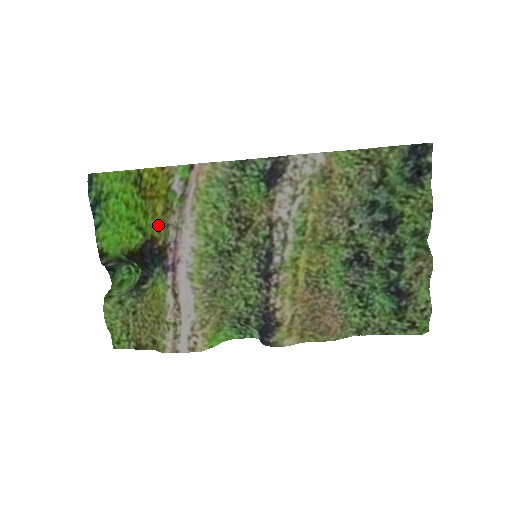
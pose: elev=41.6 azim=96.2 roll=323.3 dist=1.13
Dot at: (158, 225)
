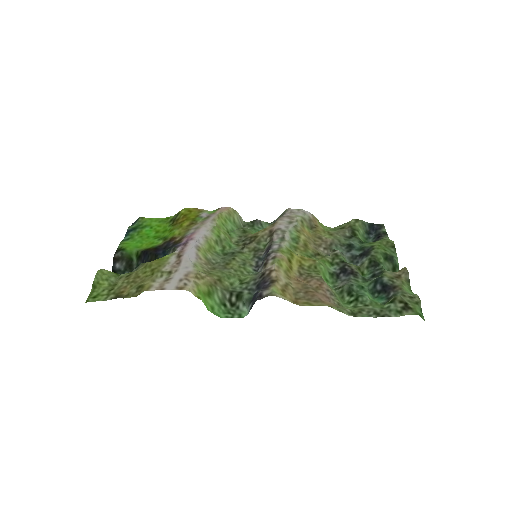
Dot at: (181, 231)
